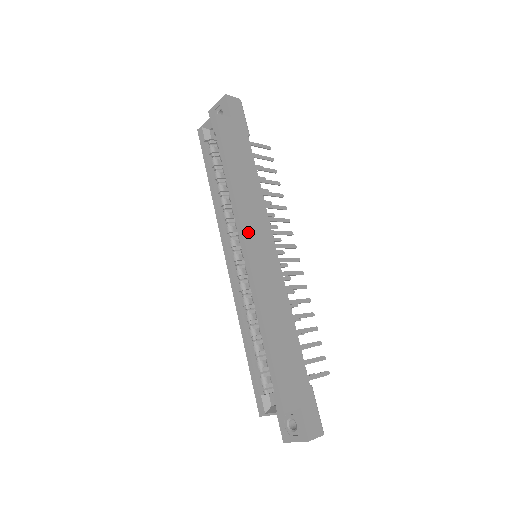
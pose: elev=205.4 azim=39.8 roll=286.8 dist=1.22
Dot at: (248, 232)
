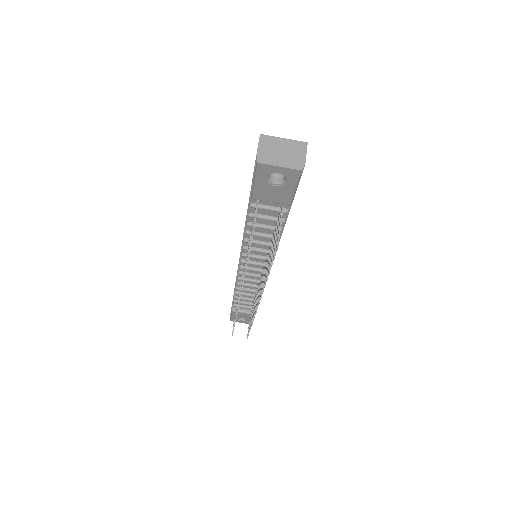
Dot at: occluded
